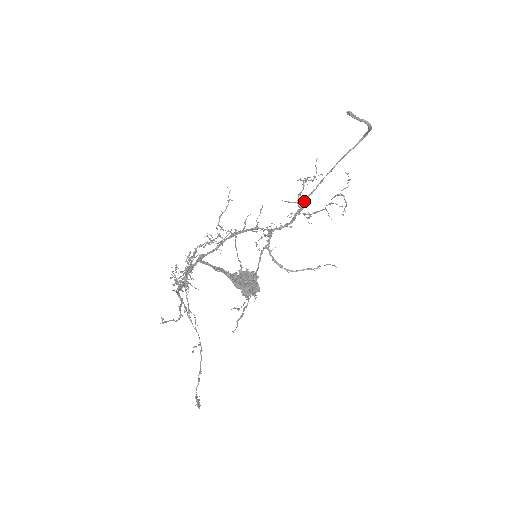
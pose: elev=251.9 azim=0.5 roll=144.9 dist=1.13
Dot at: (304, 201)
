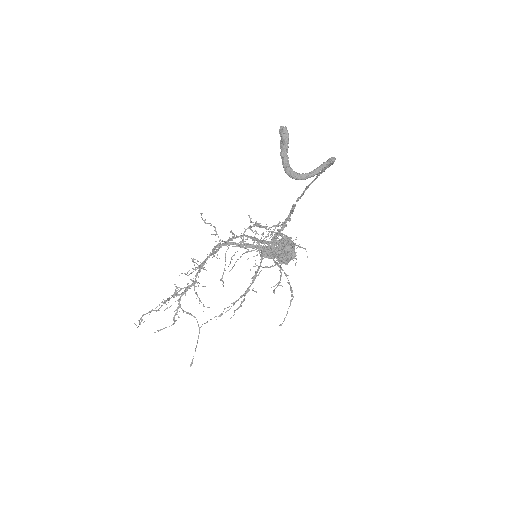
Dot at: occluded
